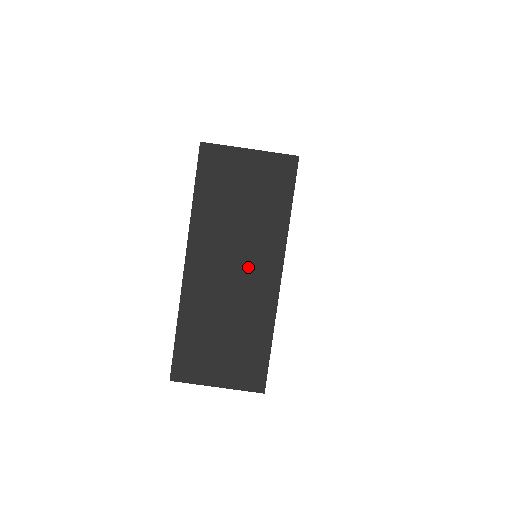
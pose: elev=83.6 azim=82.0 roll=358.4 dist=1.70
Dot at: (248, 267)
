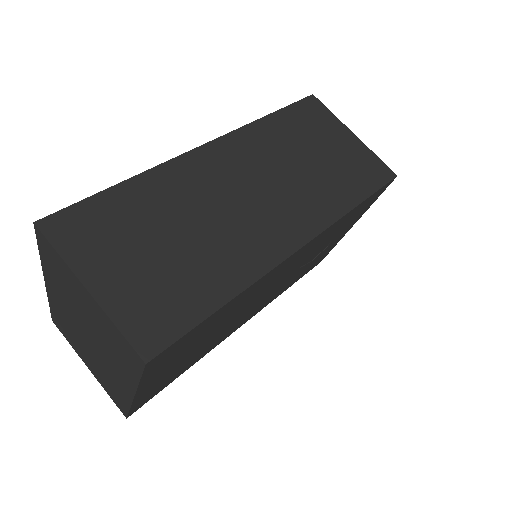
Dot at: (271, 206)
